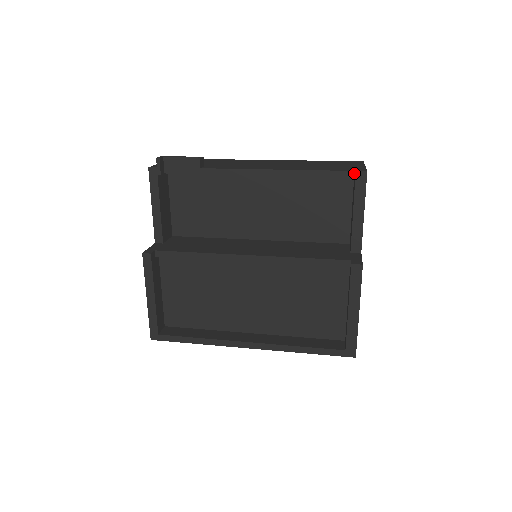
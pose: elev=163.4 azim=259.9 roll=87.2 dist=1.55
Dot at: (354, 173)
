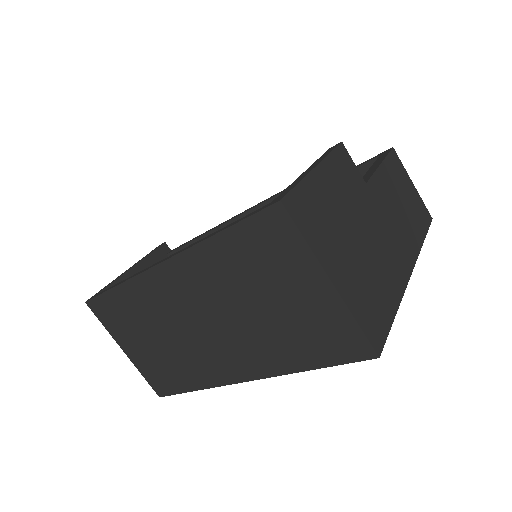
Dot at: (380, 154)
